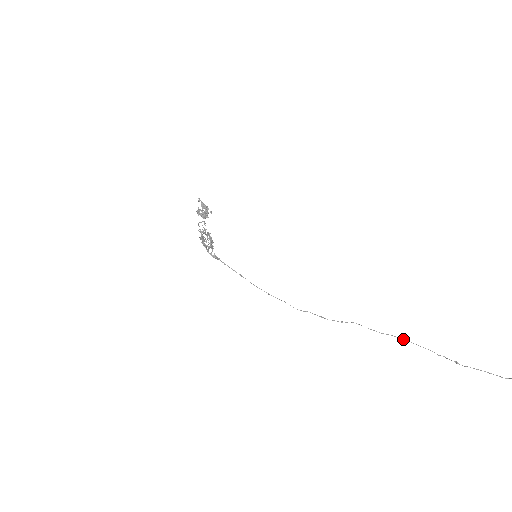
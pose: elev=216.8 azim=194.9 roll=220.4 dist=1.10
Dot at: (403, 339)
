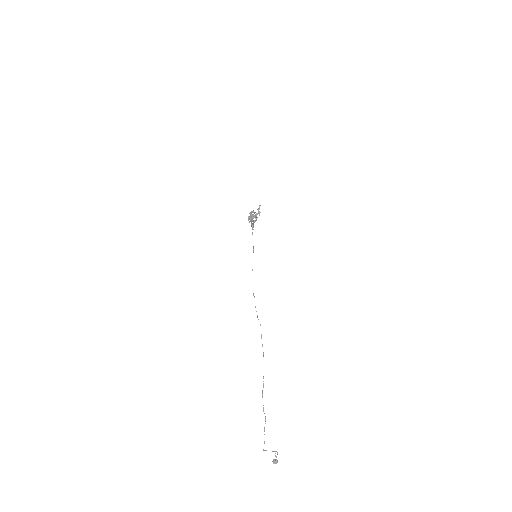
Dot at: (263, 355)
